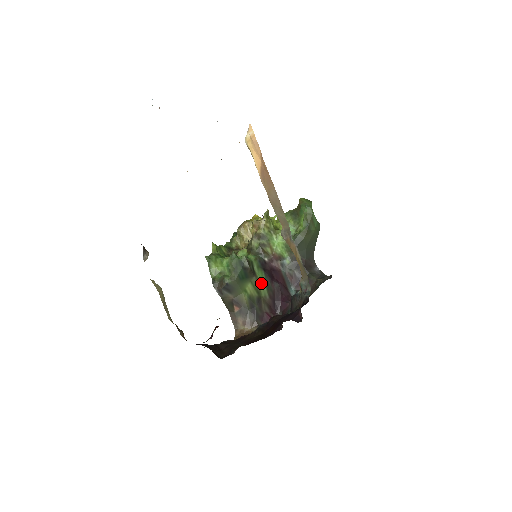
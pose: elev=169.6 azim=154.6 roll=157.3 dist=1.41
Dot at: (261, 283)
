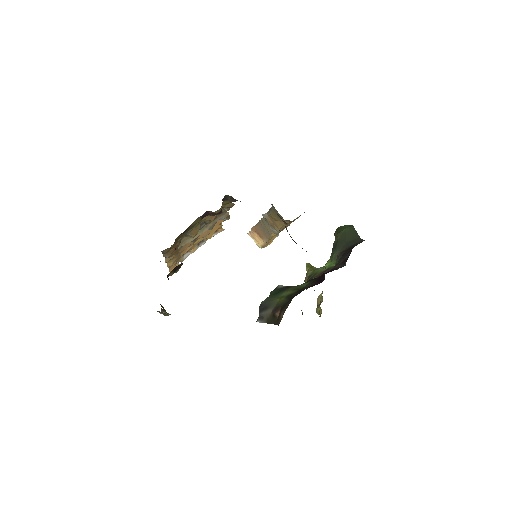
Dot at: (302, 285)
